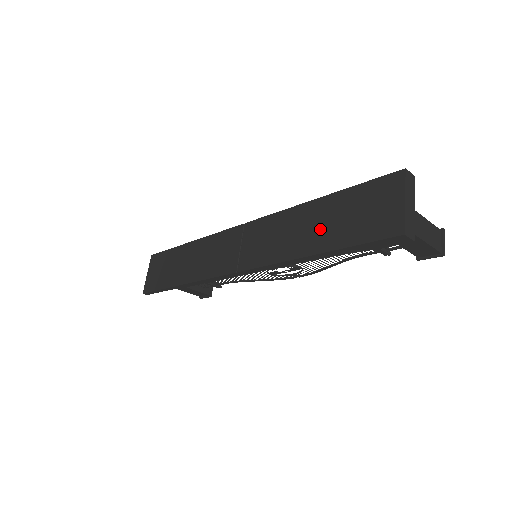
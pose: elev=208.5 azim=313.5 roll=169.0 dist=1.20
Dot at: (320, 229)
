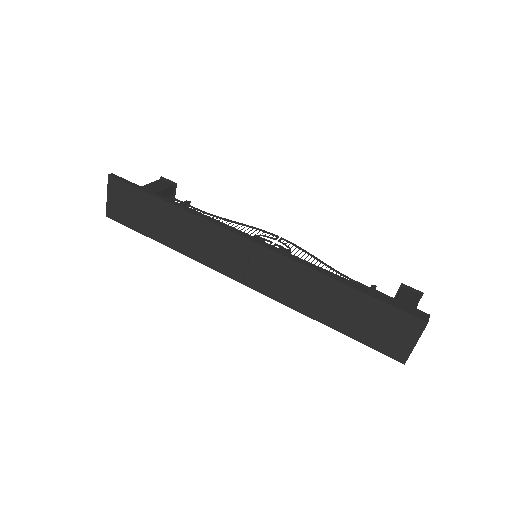
Dot at: (338, 311)
